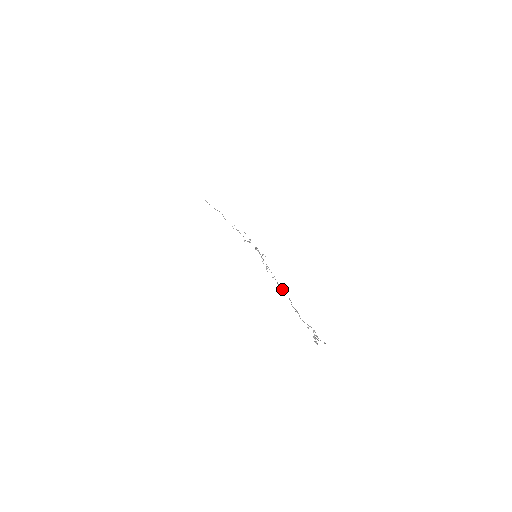
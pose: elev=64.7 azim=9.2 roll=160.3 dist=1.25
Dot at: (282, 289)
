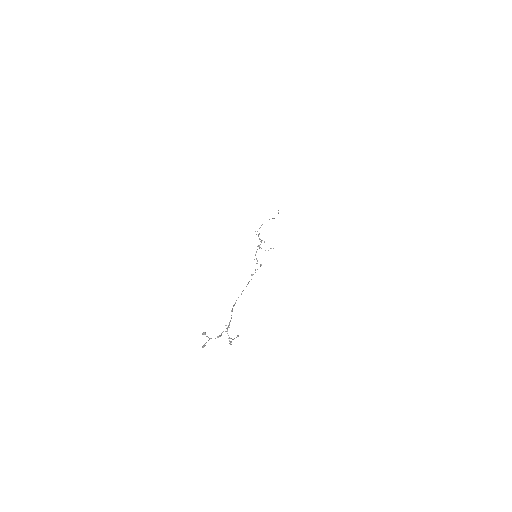
Dot at: (246, 286)
